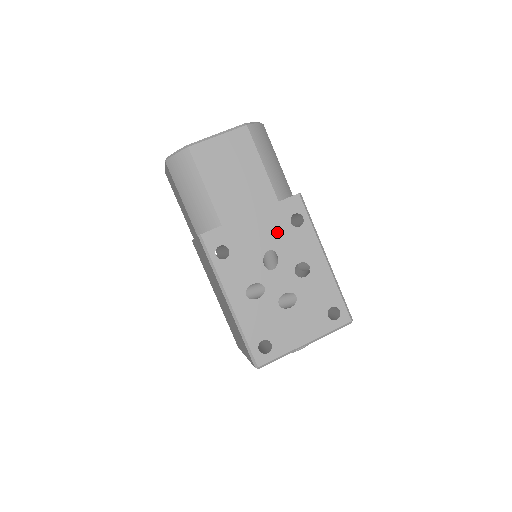
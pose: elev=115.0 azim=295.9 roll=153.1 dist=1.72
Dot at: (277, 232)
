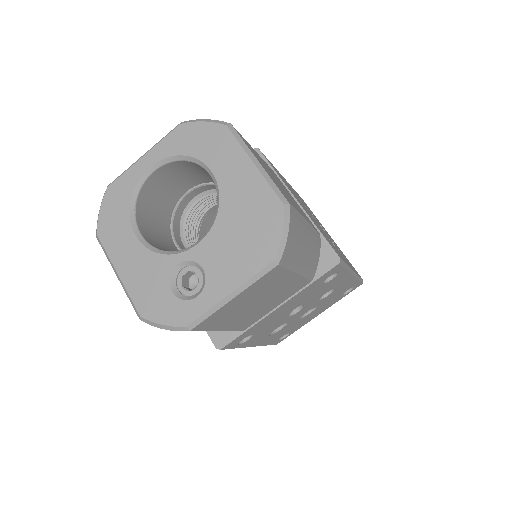
Dot at: (306, 297)
